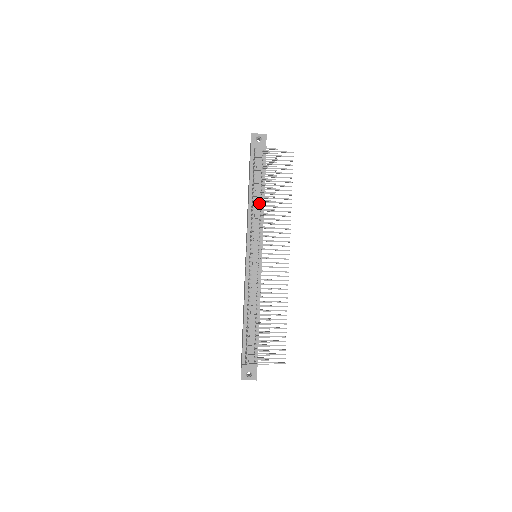
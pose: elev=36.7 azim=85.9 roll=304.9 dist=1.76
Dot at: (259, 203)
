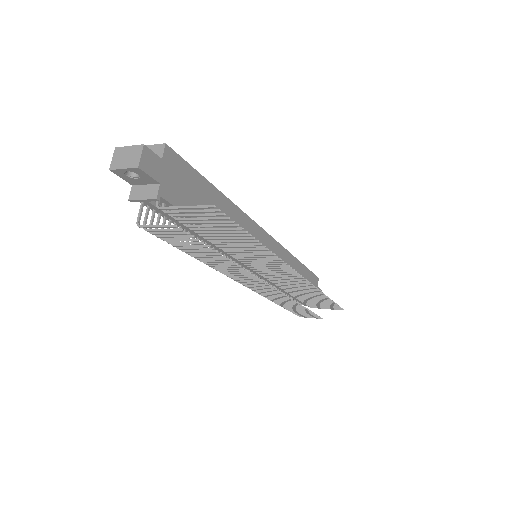
Dot at: occluded
